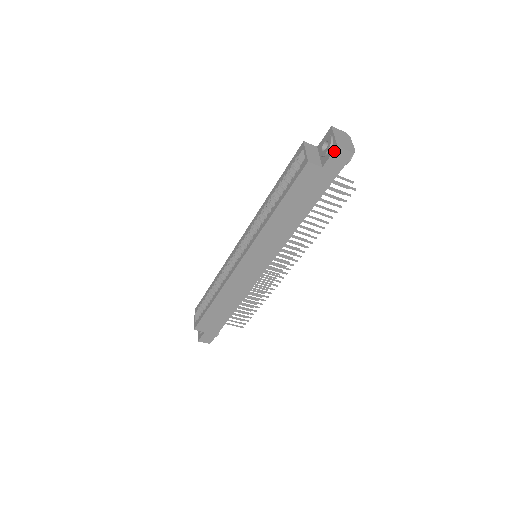
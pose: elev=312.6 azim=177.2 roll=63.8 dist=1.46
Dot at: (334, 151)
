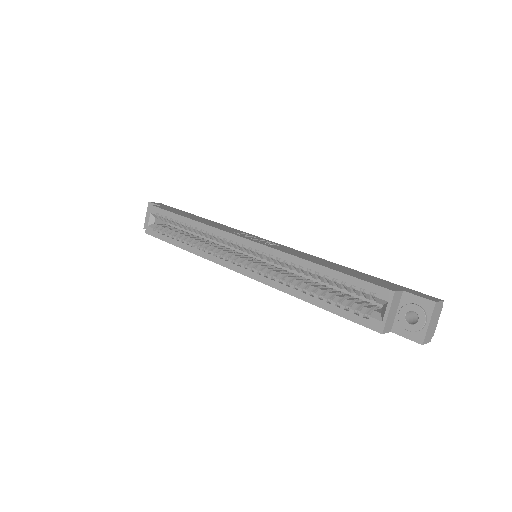
Dot at: occluded
